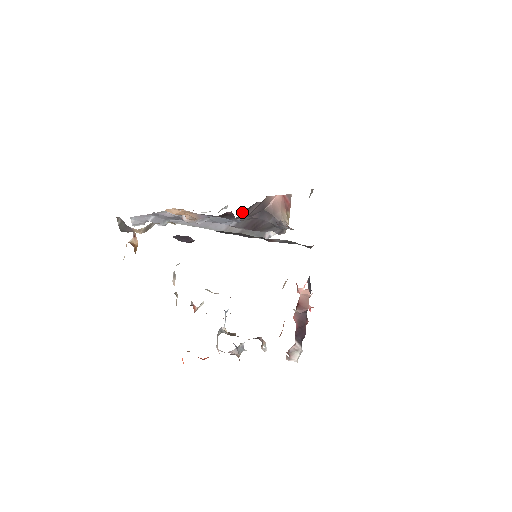
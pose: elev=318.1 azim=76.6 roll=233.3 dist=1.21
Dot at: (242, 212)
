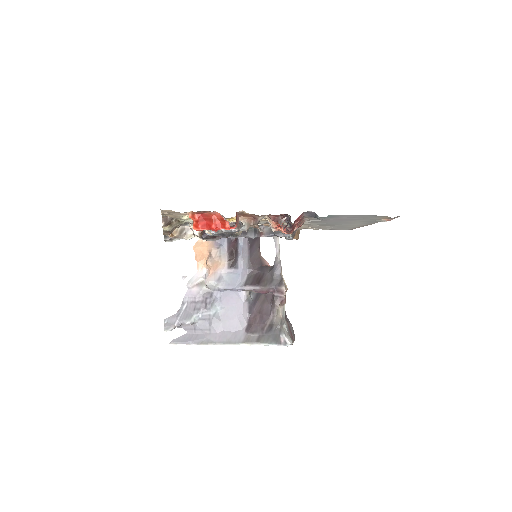
Dot at: (252, 297)
